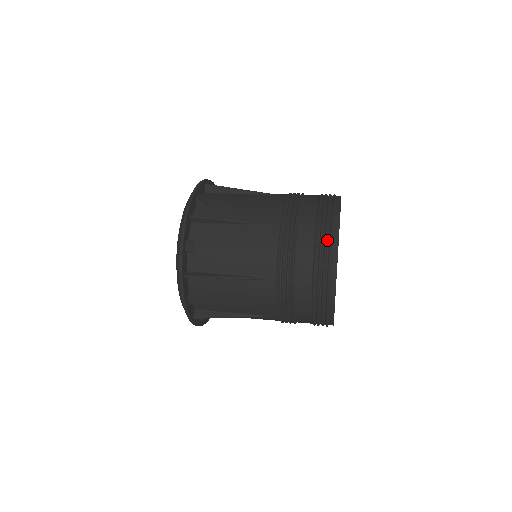
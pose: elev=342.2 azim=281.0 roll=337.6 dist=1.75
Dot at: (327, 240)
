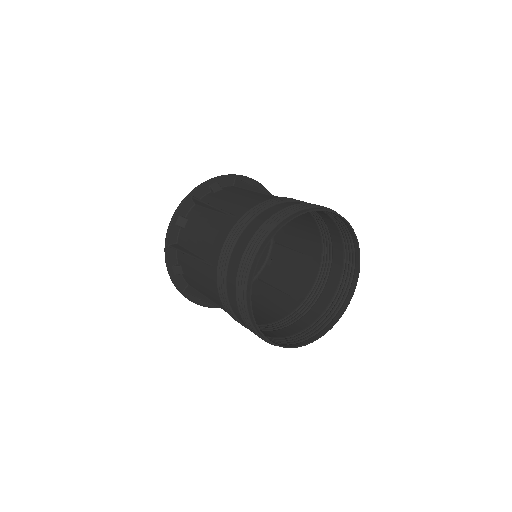
Dot at: (302, 207)
